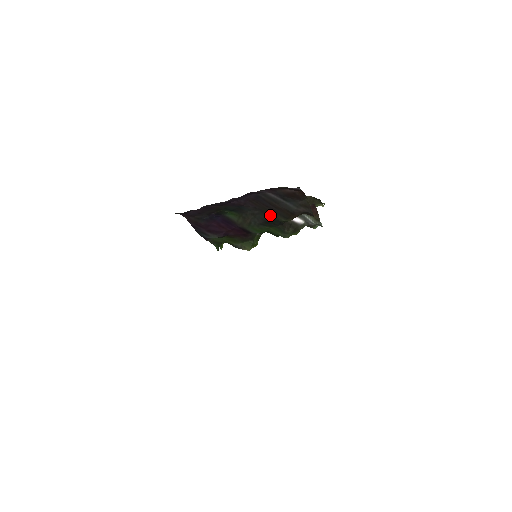
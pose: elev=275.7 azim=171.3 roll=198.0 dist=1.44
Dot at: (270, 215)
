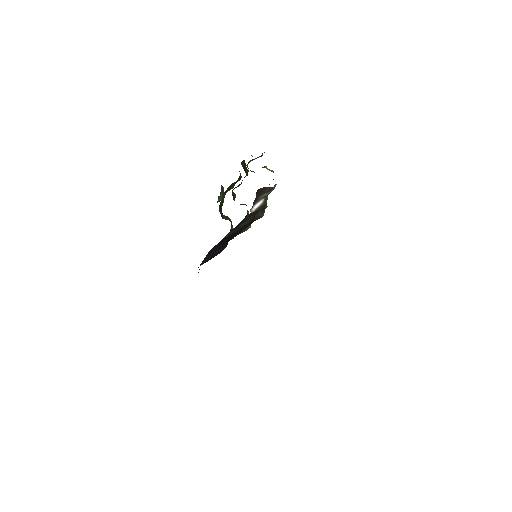
Dot at: occluded
